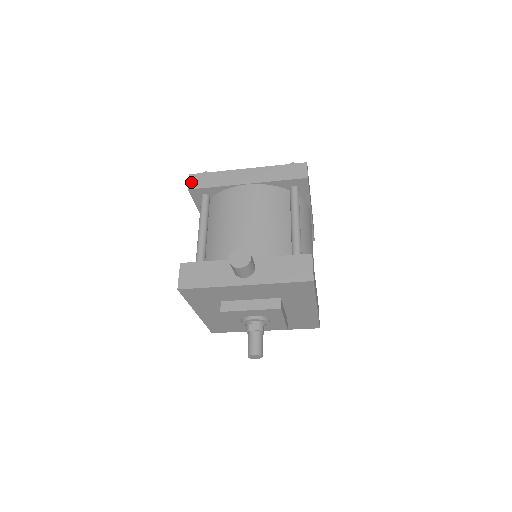
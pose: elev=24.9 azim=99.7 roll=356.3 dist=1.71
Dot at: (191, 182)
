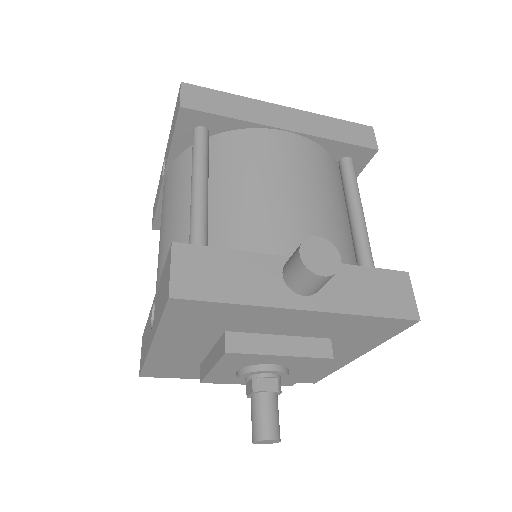
Dot at: (185, 96)
